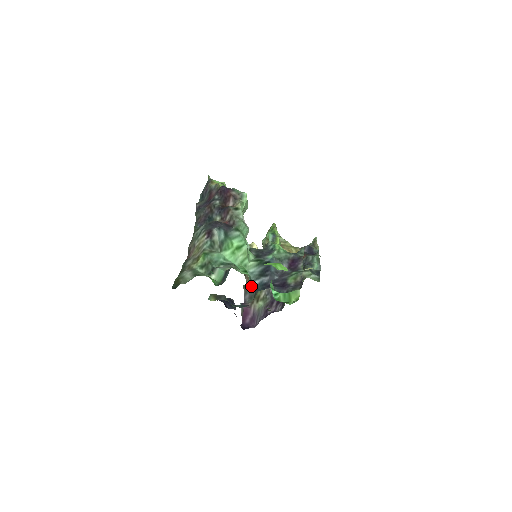
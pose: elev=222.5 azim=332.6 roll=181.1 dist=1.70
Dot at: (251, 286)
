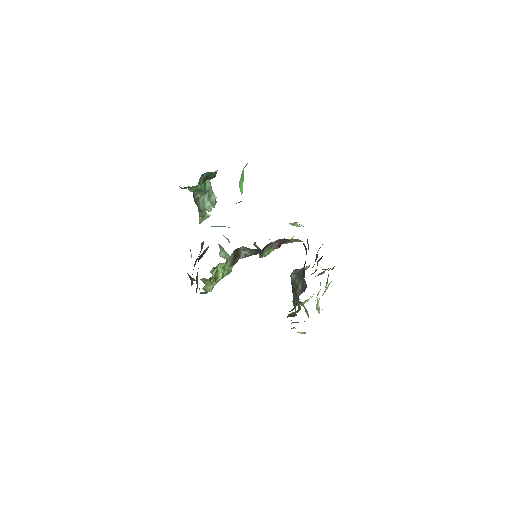
Dot at: occluded
